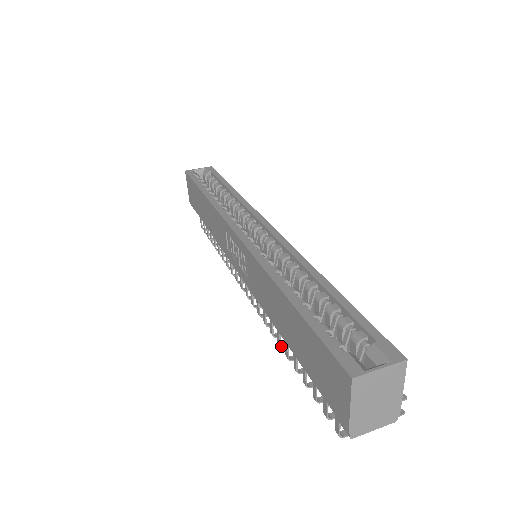
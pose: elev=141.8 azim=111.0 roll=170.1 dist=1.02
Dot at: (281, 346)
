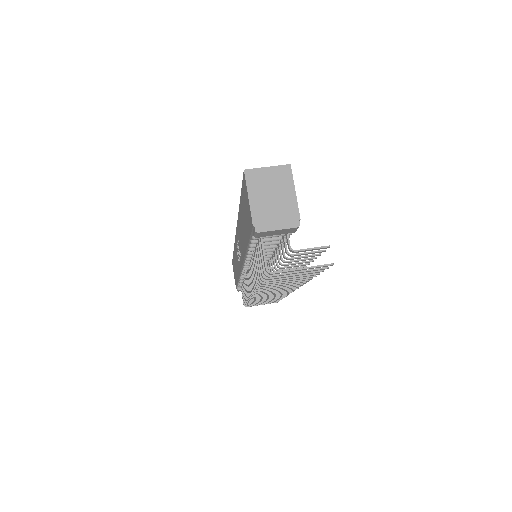
Dot at: (257, 284)
